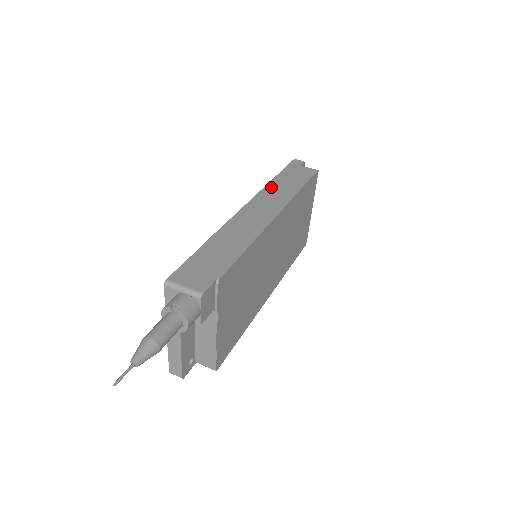
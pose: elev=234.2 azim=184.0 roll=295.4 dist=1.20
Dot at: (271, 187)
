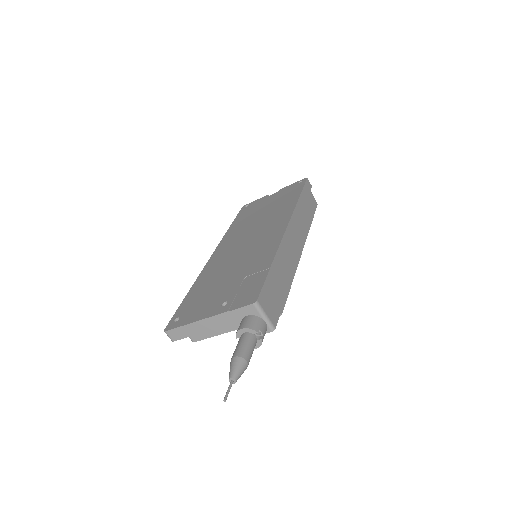
Dot at: (299, 210)
